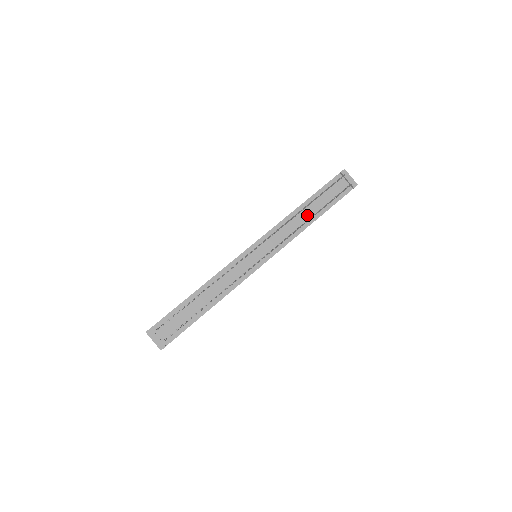
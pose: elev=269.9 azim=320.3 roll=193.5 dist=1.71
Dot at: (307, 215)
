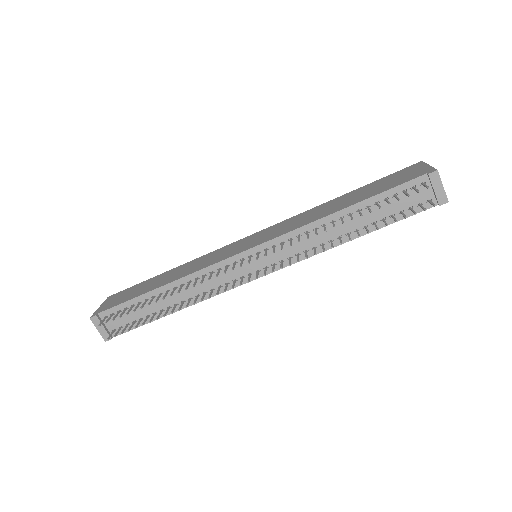
Dot at: (345, 228)
